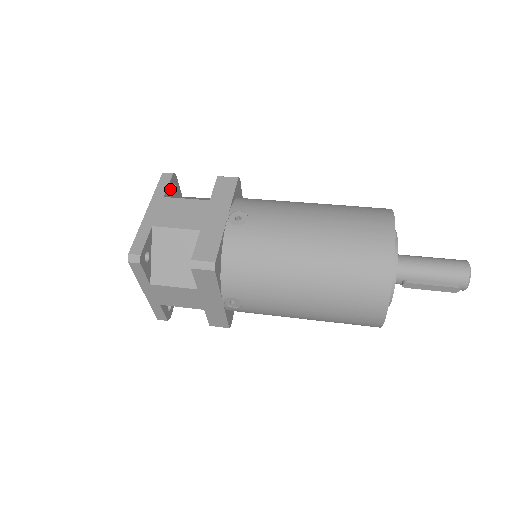
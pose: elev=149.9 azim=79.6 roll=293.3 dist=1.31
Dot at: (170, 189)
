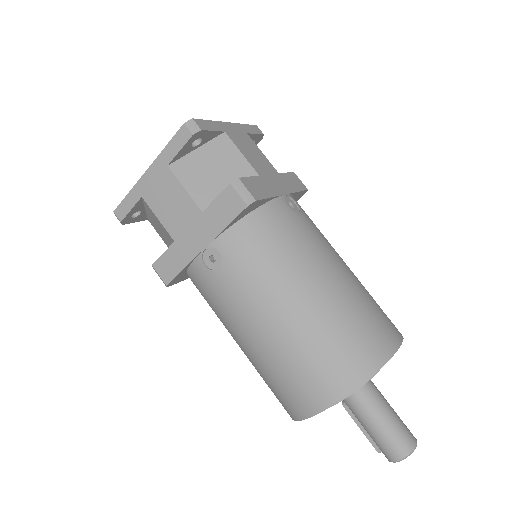
Dot at: (186, 149)
